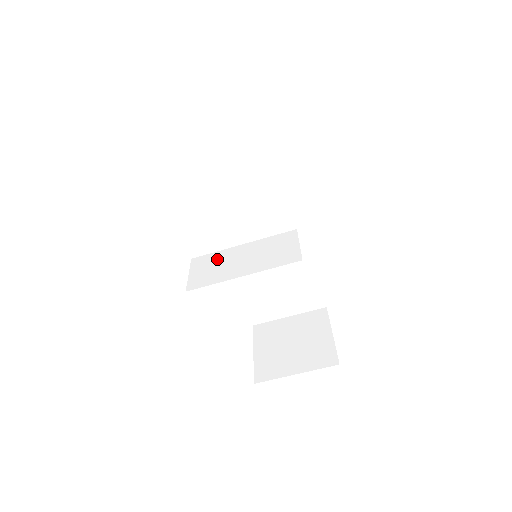
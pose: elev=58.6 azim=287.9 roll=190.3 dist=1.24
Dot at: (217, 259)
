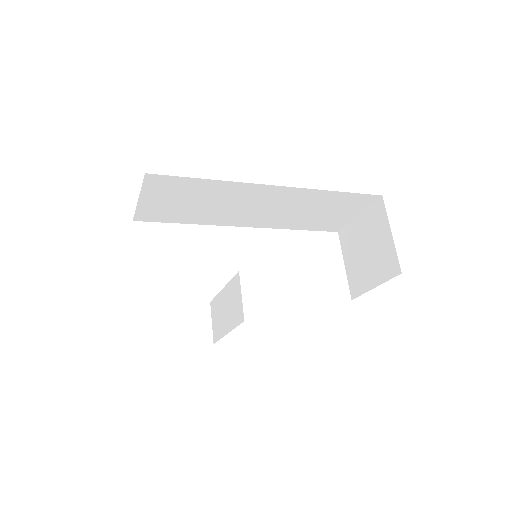
Dot at: (217, 307)
